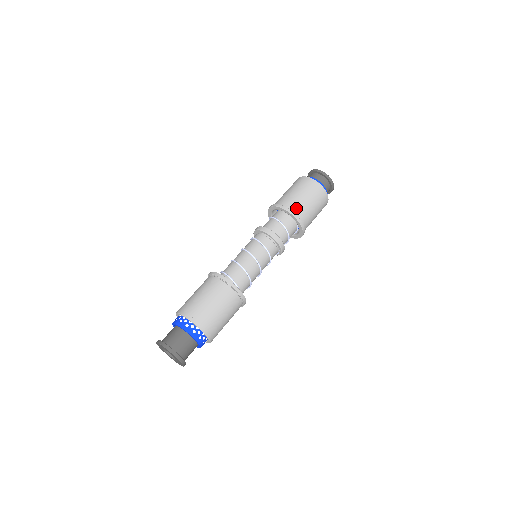
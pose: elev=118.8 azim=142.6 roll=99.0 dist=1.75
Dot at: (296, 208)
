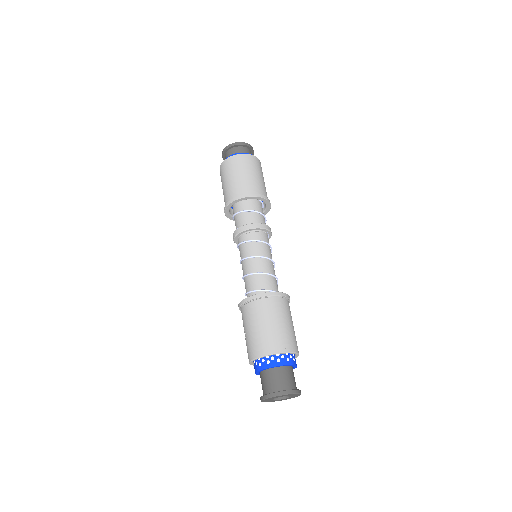
Dot at: (254, 189)
